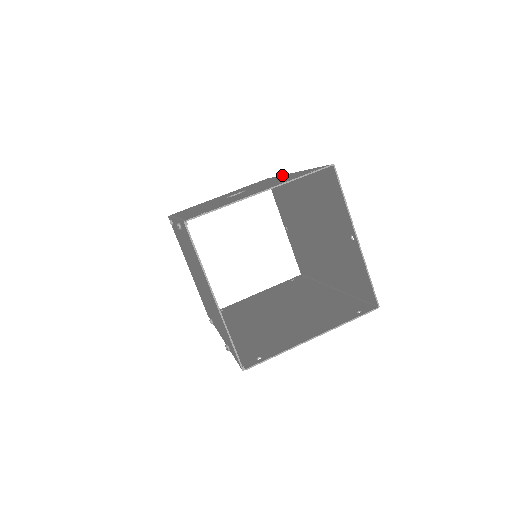
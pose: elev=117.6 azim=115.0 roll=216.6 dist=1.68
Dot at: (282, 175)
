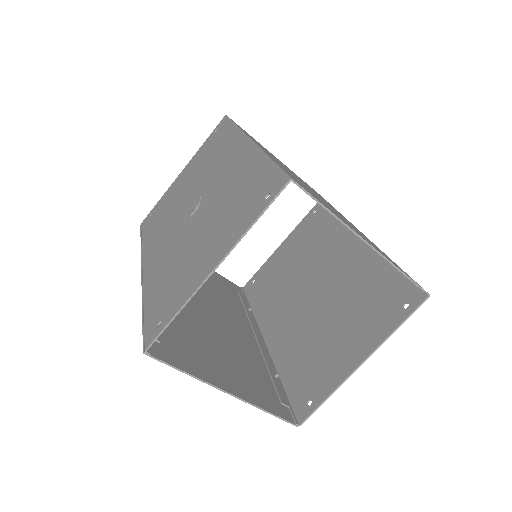
Dot at: (237, 134)
